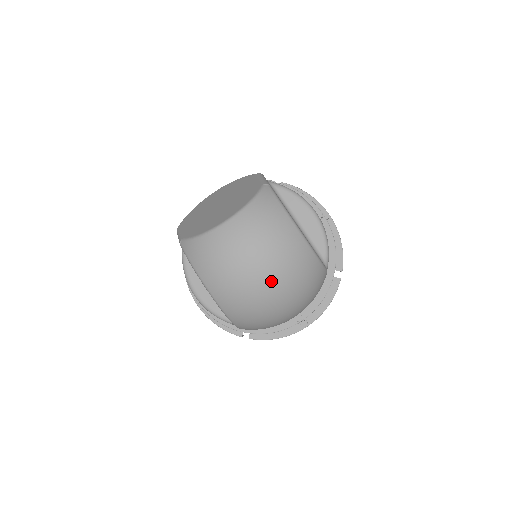
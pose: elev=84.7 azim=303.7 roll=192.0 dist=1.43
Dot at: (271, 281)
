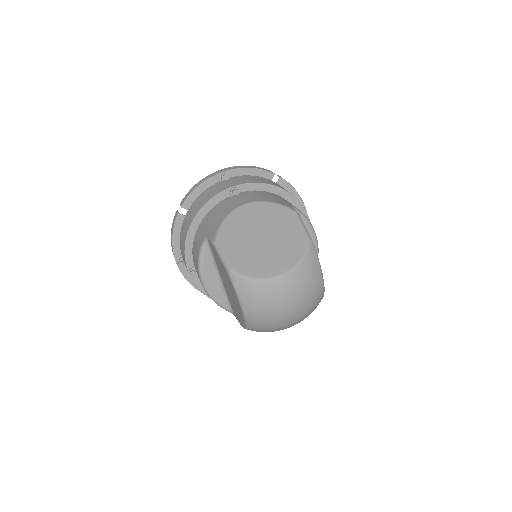
Dot at: (295, 319)
